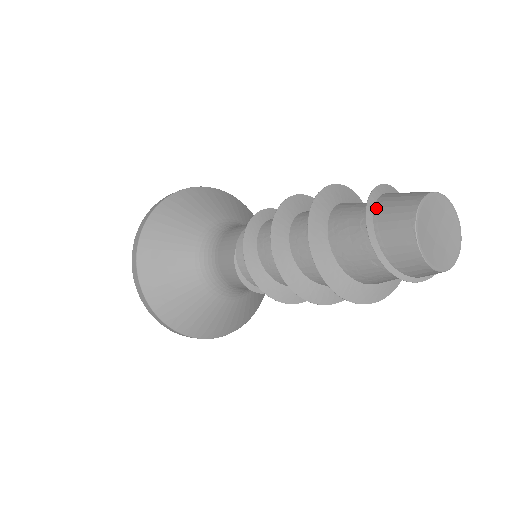
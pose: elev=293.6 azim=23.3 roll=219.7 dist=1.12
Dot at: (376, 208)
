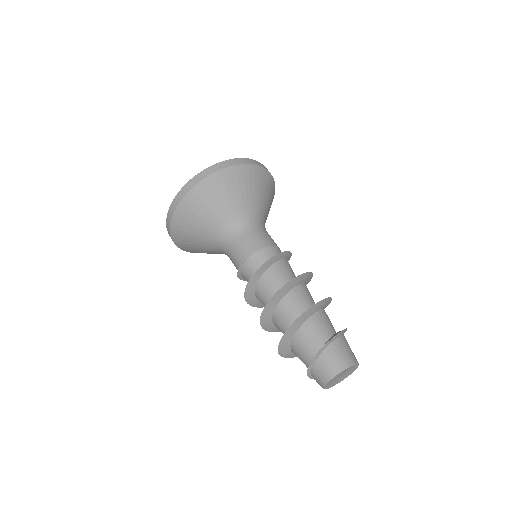
Dot at: (326, 350)
